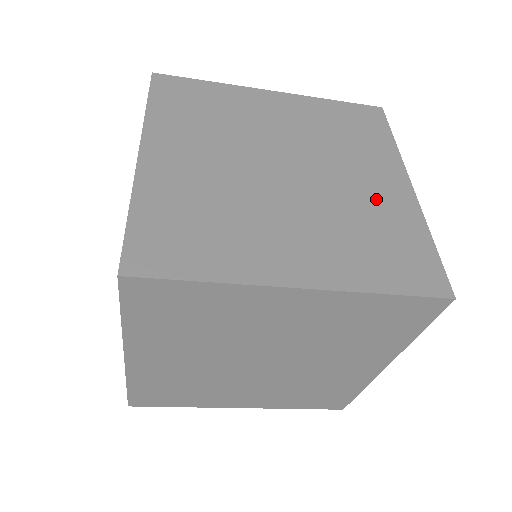
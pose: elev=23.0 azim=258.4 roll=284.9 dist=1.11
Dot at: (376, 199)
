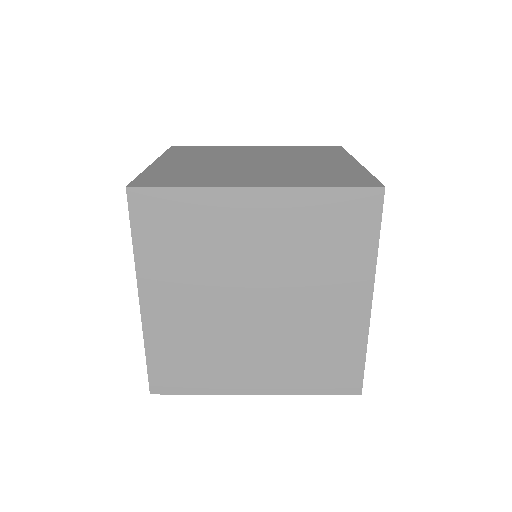
Dot at: (331, 321)
